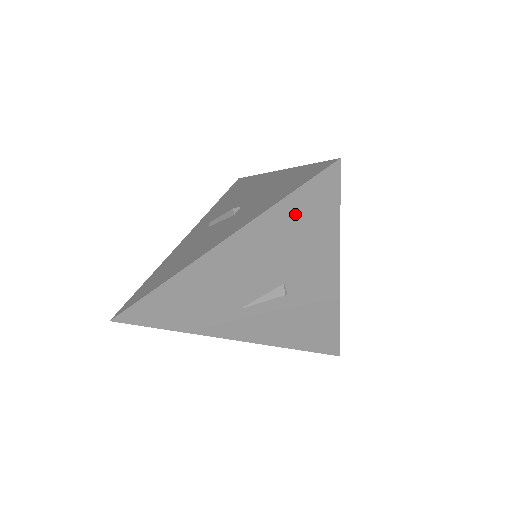
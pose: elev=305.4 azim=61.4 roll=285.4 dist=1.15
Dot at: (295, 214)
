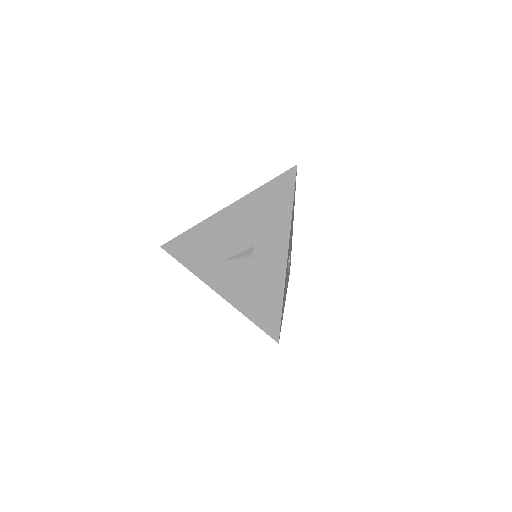
Dot at: (270, 195)
